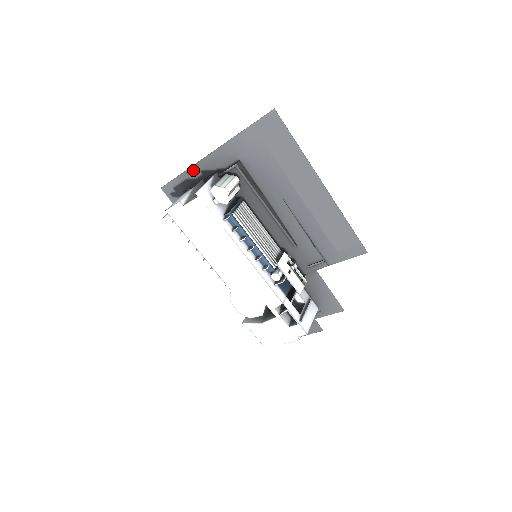
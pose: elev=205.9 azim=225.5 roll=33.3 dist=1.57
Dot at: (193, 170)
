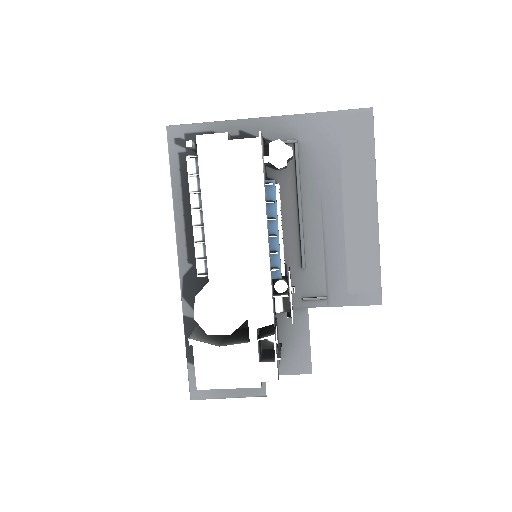
Dot at: (230, 125)
